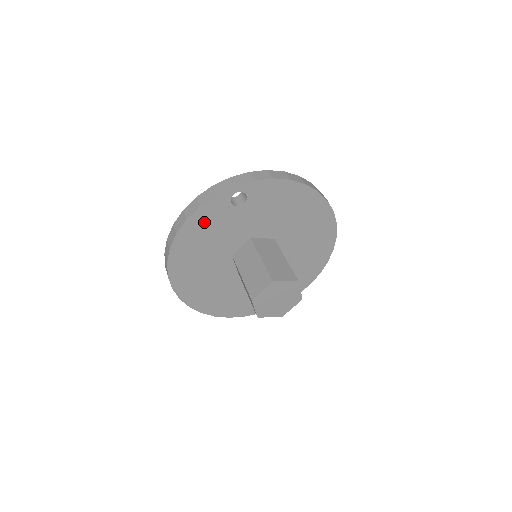
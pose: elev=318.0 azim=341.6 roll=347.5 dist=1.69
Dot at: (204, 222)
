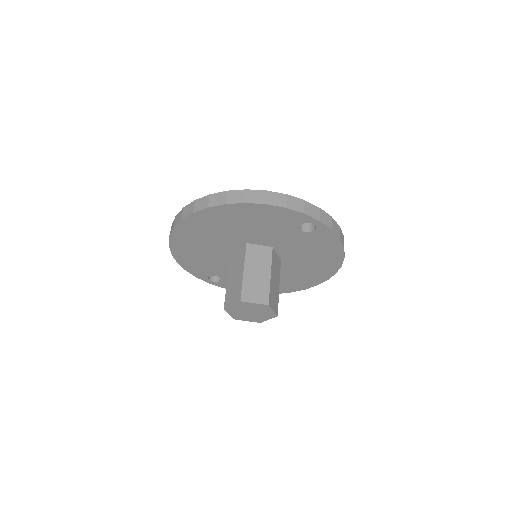
Dot at: (270, 215)
